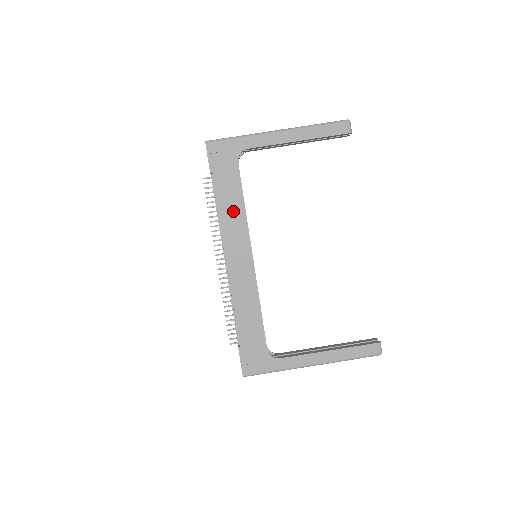
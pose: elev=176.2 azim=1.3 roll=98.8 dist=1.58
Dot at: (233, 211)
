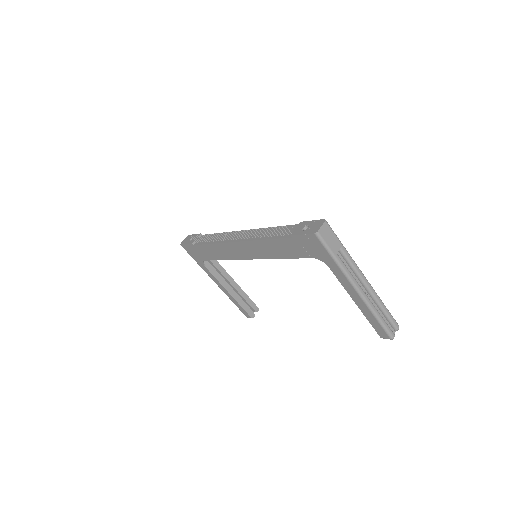
Dot at: (272, 250)
